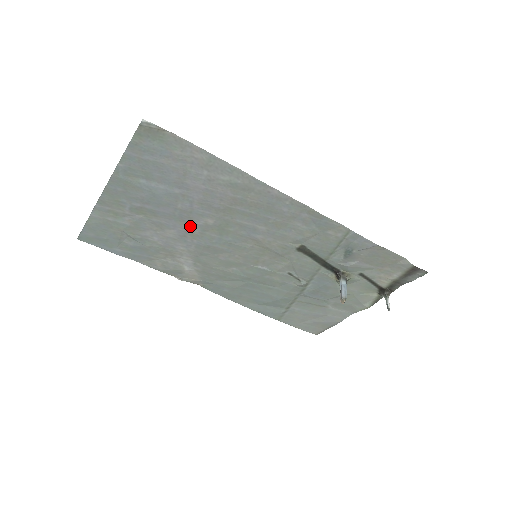
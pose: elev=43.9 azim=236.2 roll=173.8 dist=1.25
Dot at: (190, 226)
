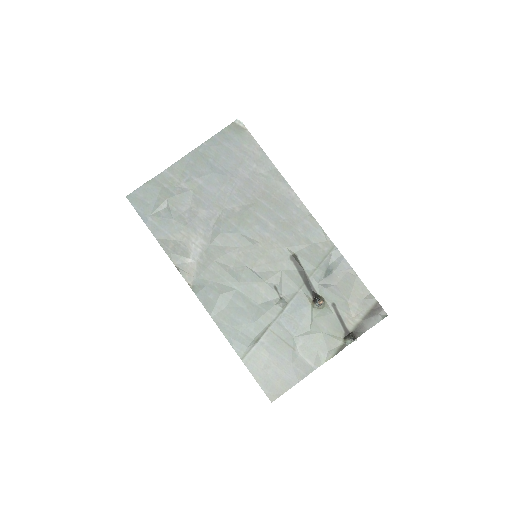
Dot at: (220, 210)
